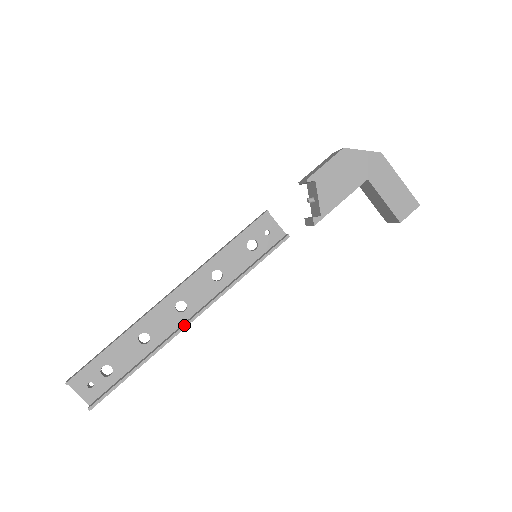
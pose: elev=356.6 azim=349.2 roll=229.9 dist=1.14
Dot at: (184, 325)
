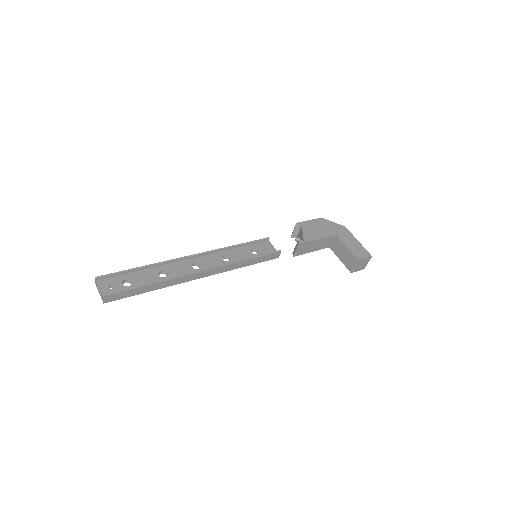
Dot at: (195, 271)
